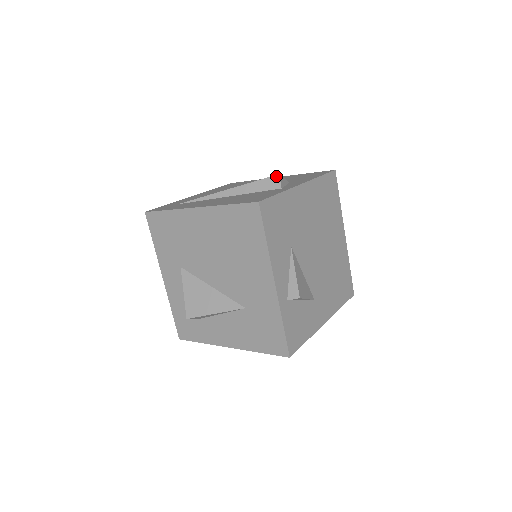
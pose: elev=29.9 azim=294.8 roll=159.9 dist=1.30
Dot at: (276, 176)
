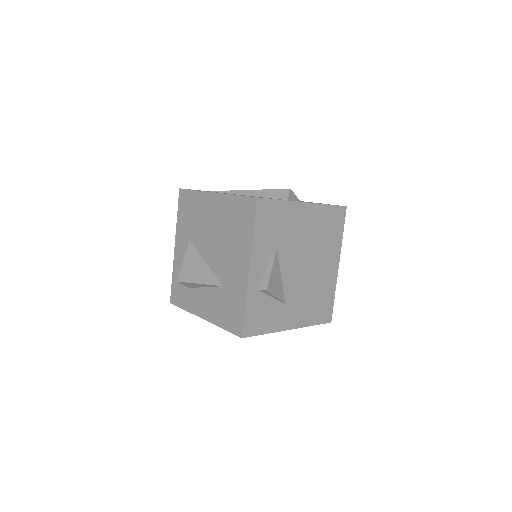
Dot at: (287, 189)
